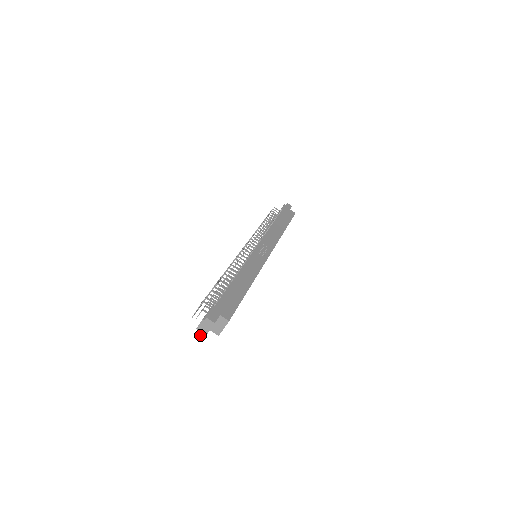
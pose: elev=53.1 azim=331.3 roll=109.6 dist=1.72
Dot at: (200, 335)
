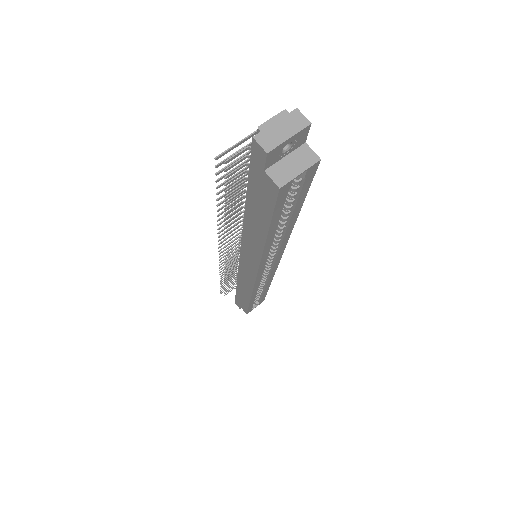
Dot at: (260, 143)
